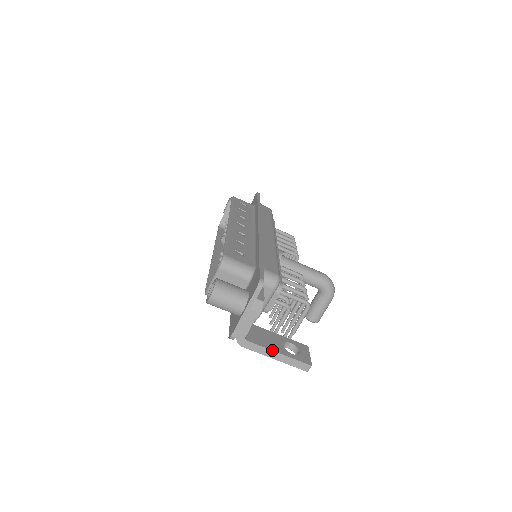
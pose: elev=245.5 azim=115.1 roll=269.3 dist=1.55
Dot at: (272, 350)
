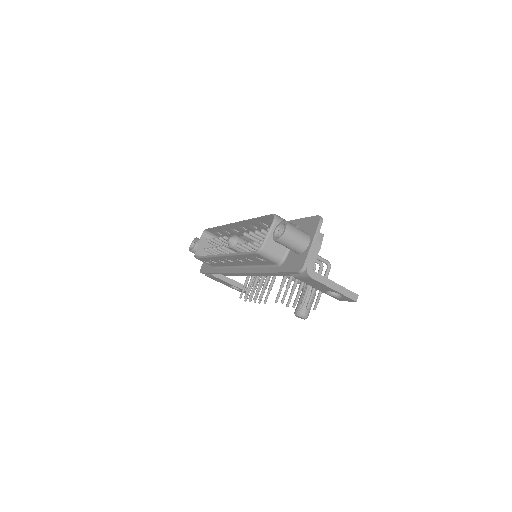
Dot at: occluded
